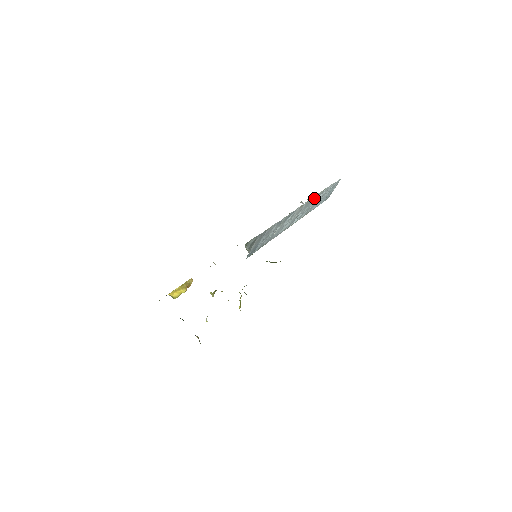
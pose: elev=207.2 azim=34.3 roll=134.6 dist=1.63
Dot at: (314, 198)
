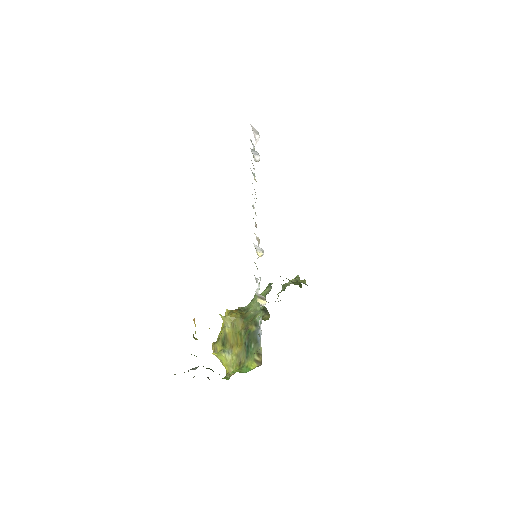
Dot at: occluded
